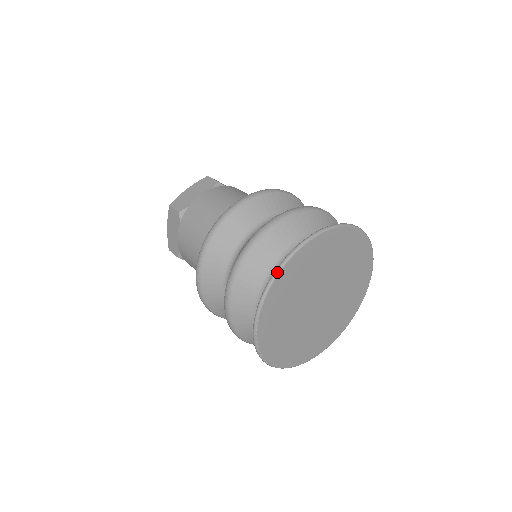
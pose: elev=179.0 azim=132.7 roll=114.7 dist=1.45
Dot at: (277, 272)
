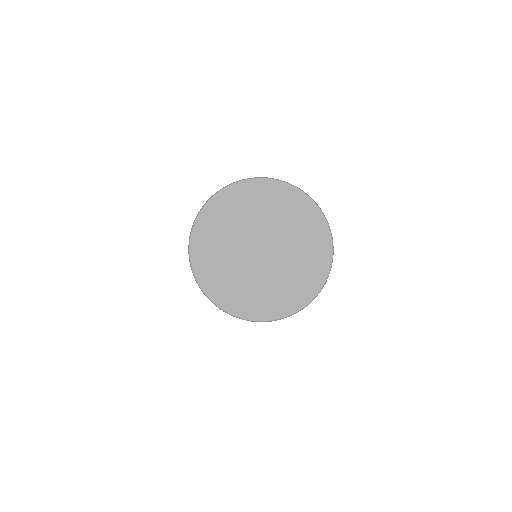
Dot at: (197, 215)
